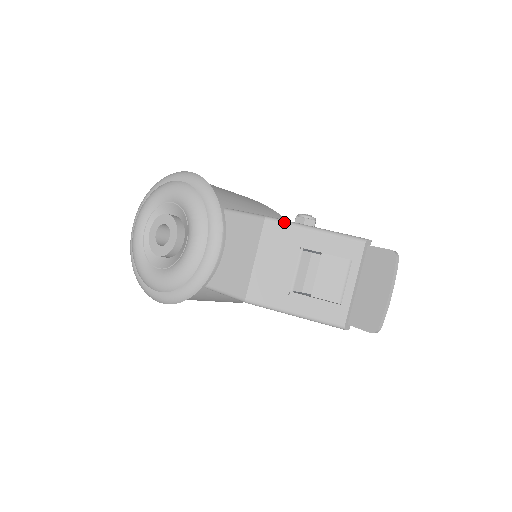
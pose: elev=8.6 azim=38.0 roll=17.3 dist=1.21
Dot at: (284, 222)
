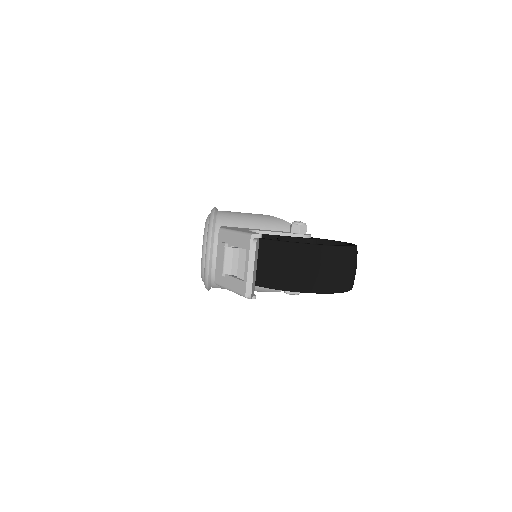
Dot at: (225, 230)
